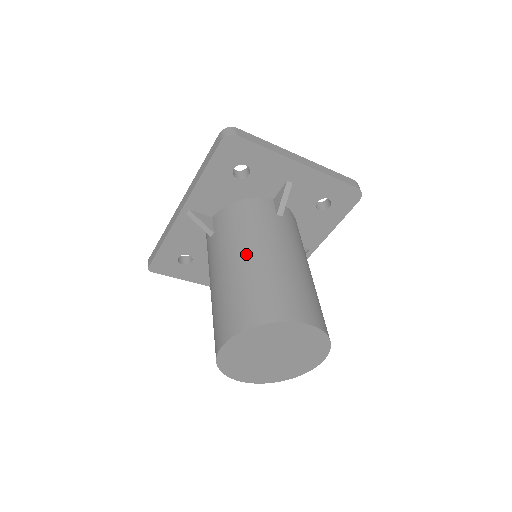
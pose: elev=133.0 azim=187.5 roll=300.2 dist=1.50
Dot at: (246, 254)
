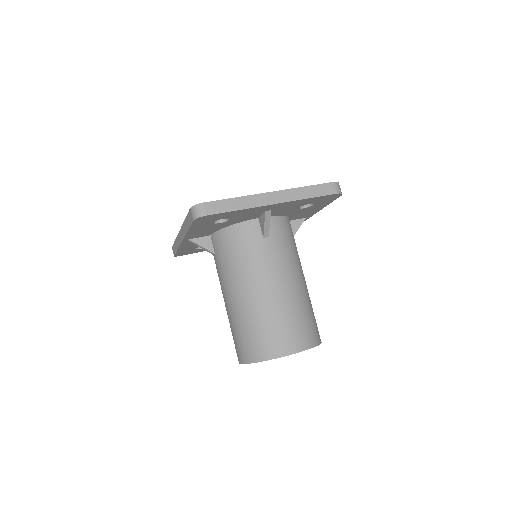
Dot at: (243, 292)
